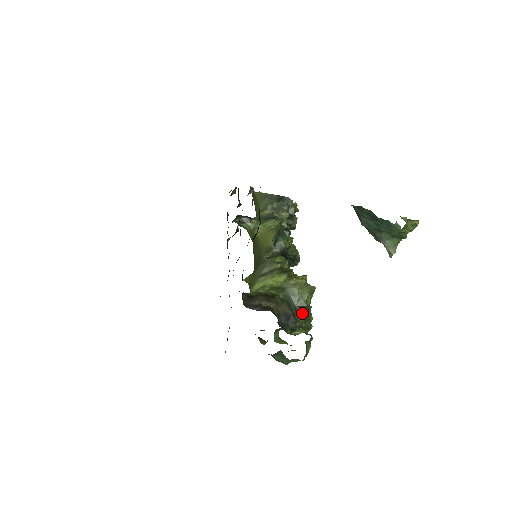
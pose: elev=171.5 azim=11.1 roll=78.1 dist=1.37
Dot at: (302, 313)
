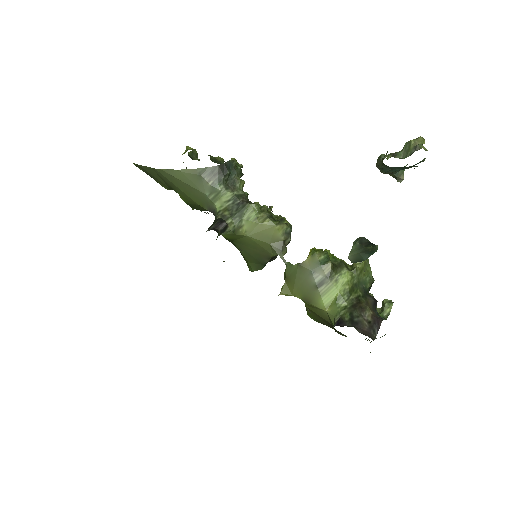
Dot at: occluded
